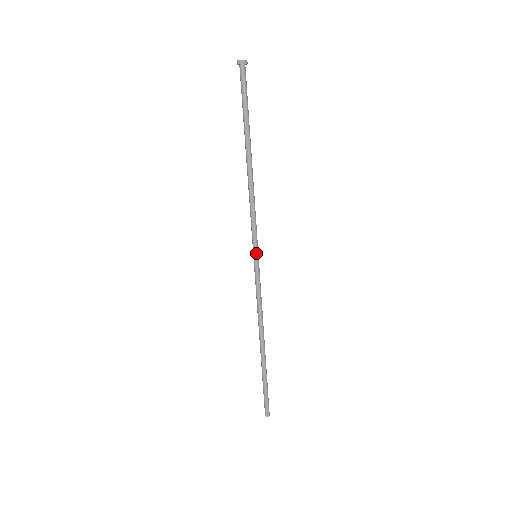
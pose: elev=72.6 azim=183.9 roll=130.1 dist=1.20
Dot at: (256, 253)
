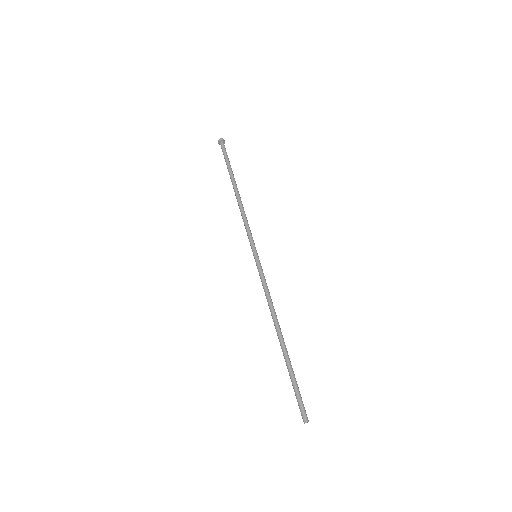
Dot at: occluded
